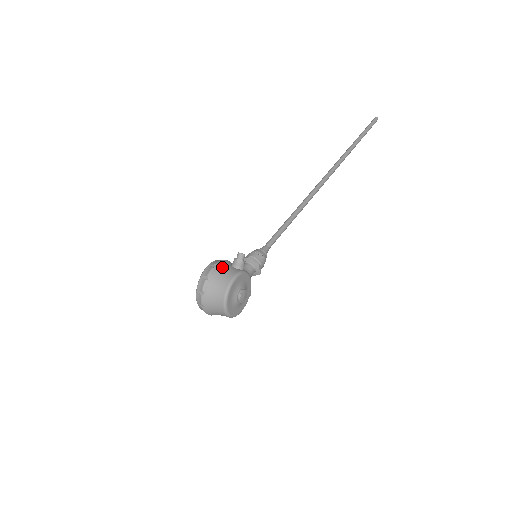
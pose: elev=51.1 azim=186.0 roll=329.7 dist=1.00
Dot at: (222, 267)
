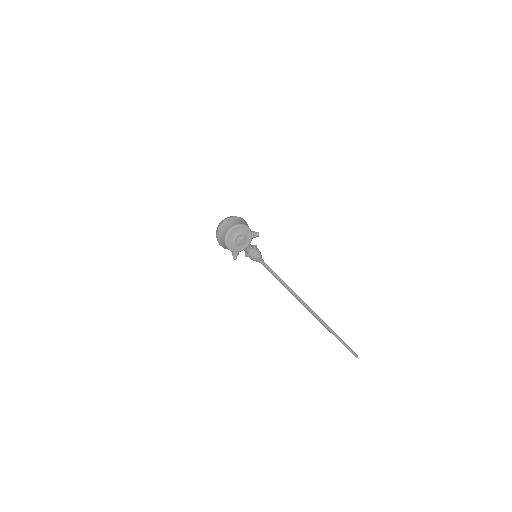
Dot at: (247, 224)
